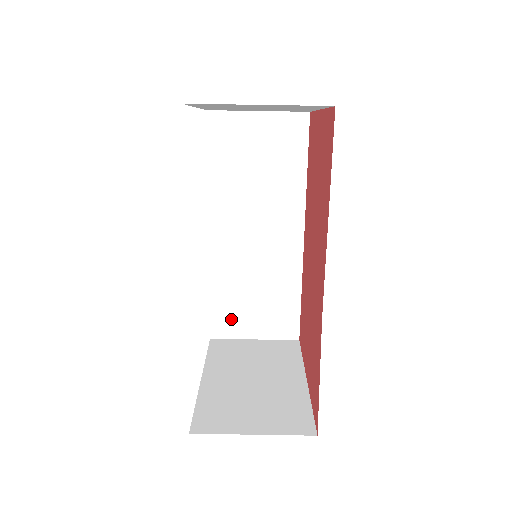
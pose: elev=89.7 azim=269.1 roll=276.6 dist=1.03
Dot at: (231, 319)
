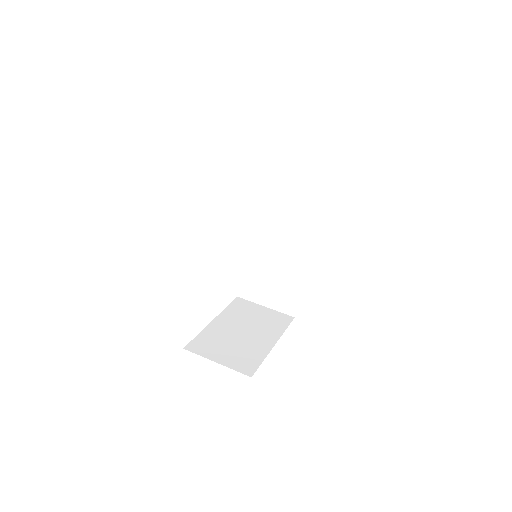
Dot at: (252, 288)
